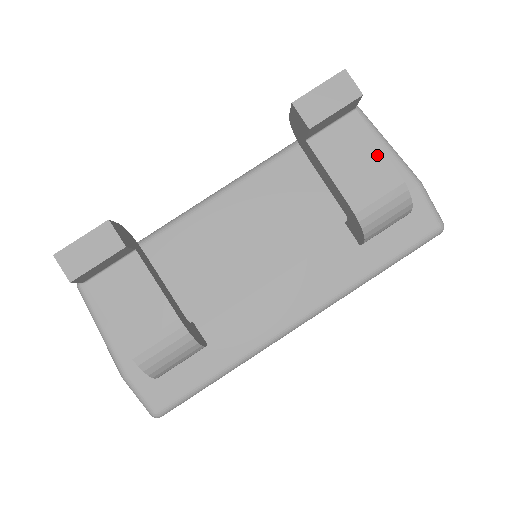
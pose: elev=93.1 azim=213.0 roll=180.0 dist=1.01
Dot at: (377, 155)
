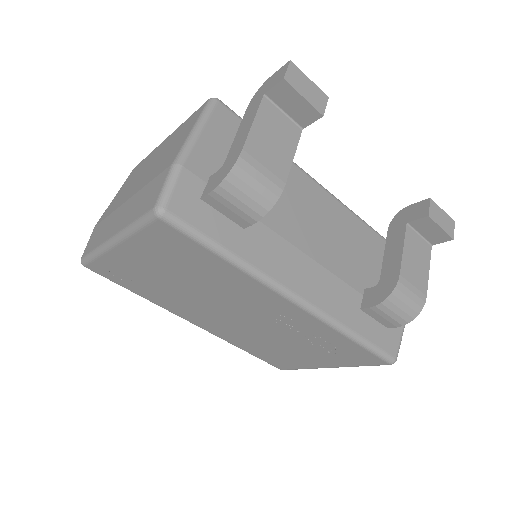
Dot at: (425, 274)
